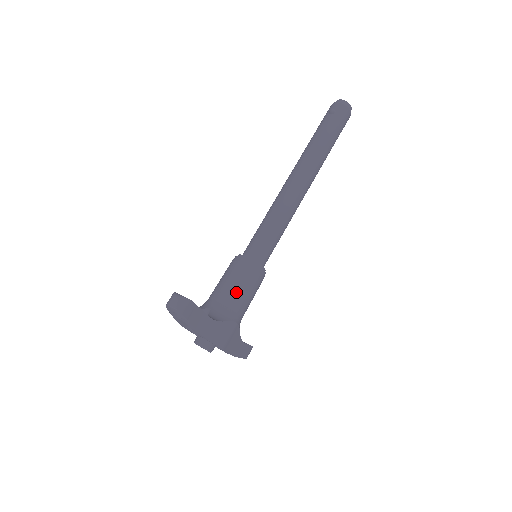
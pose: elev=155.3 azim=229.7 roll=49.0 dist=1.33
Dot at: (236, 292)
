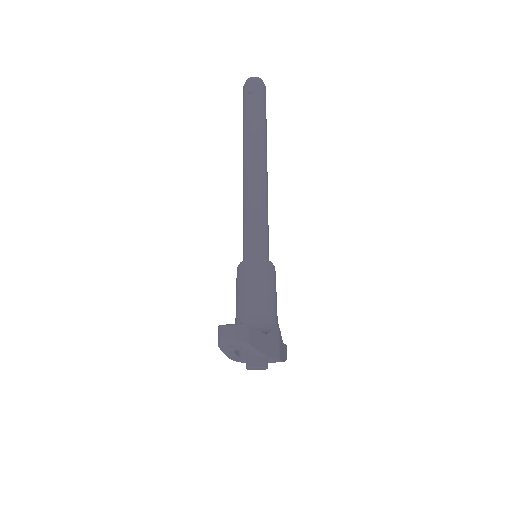
Dot at: (264, 298)
